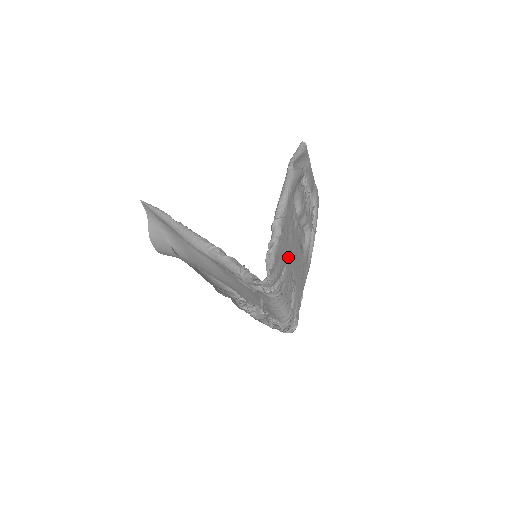
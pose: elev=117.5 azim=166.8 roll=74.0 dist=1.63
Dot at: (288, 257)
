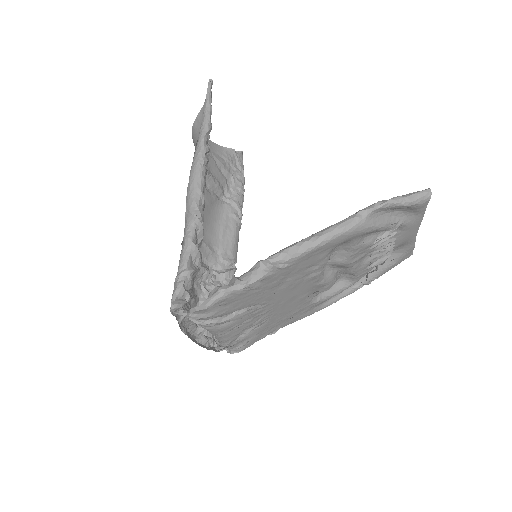
Dot at: (262, 301)
